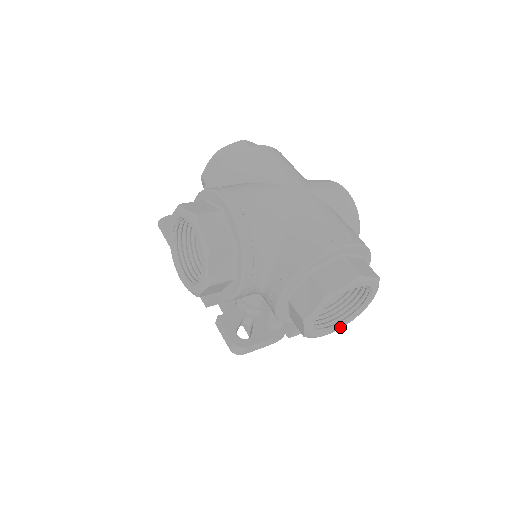
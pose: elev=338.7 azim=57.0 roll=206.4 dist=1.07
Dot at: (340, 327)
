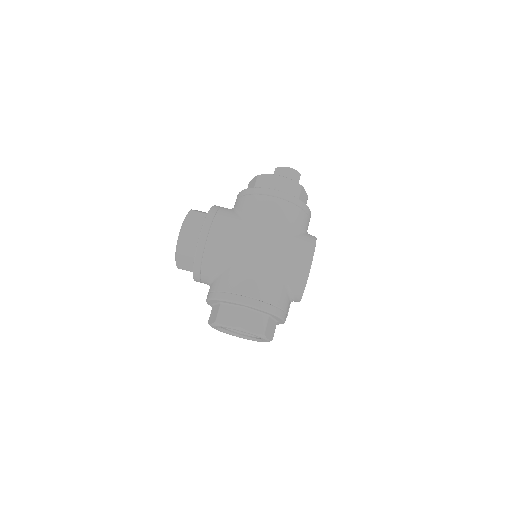
Dot at: (249, 339)
